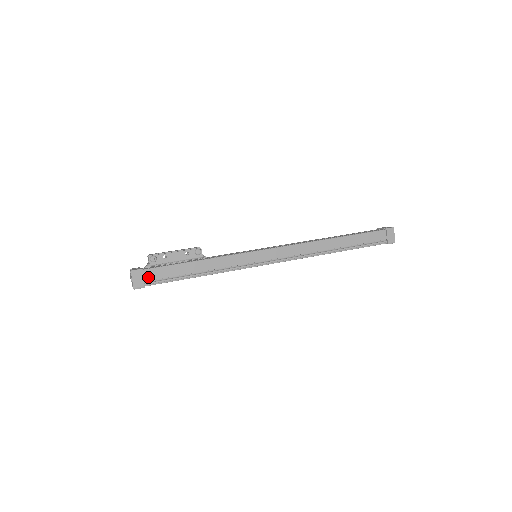
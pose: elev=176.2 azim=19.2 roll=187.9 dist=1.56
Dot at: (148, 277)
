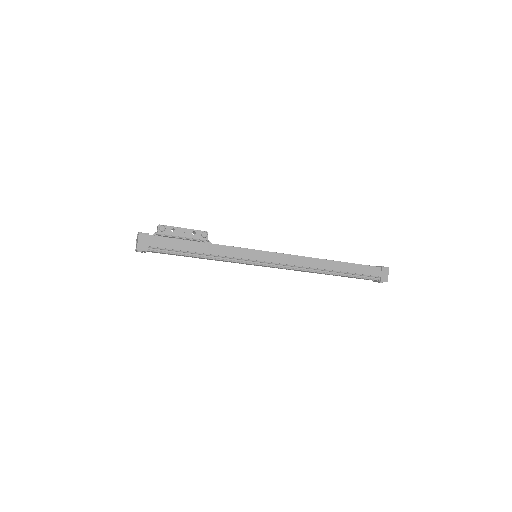
Dot at: (153, 243)
